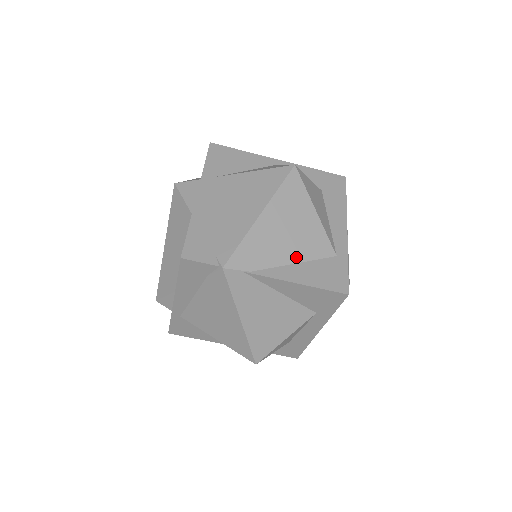
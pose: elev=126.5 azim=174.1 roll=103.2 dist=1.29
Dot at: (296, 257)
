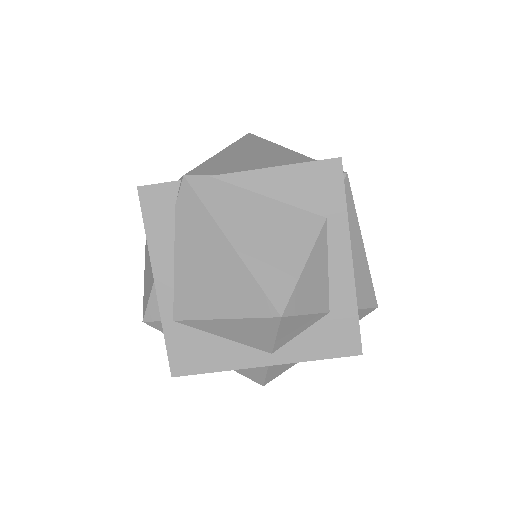
Dot at: (271, 165)
